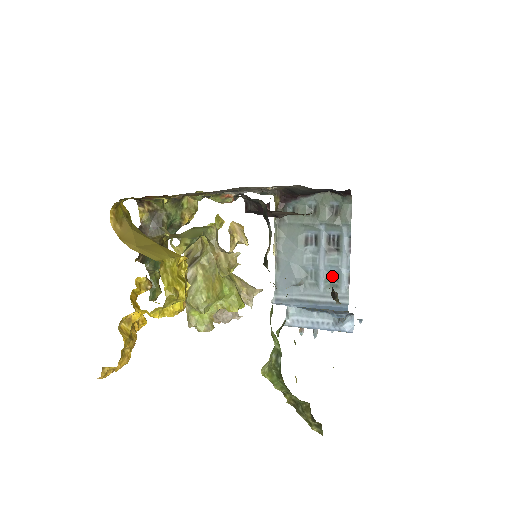
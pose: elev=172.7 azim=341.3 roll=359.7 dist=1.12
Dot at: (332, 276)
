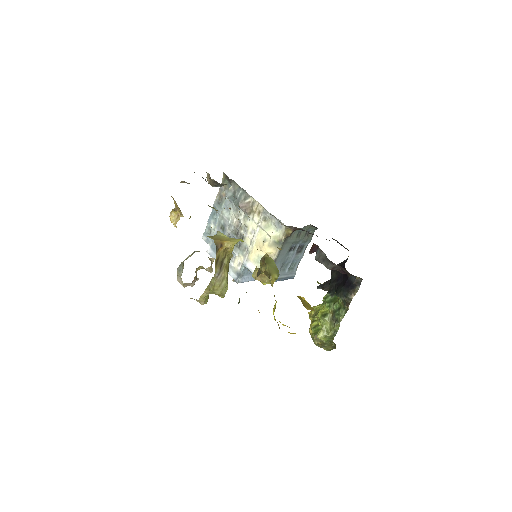
Dot at: (293, 264)
